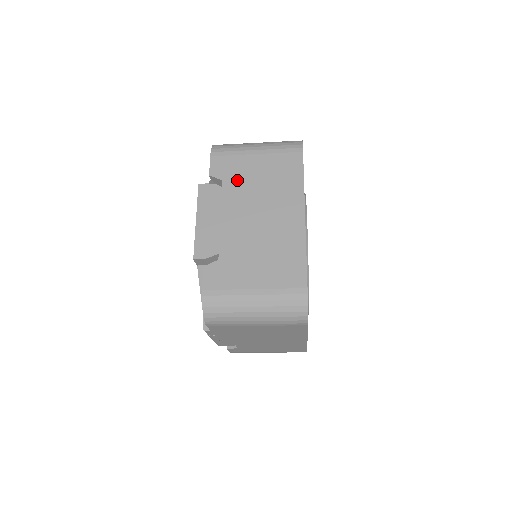
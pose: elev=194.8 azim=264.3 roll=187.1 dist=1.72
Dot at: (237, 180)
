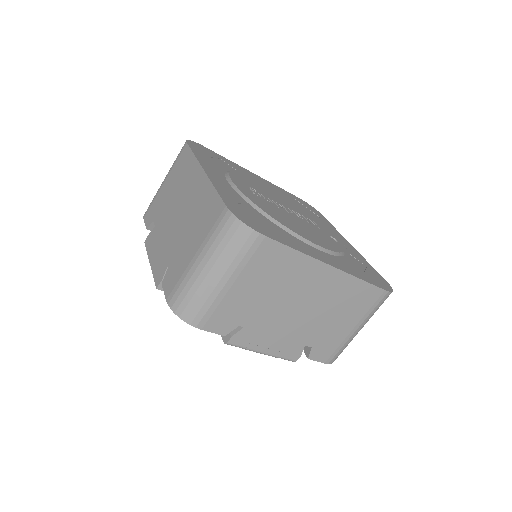
Dot at: (160, 209)
